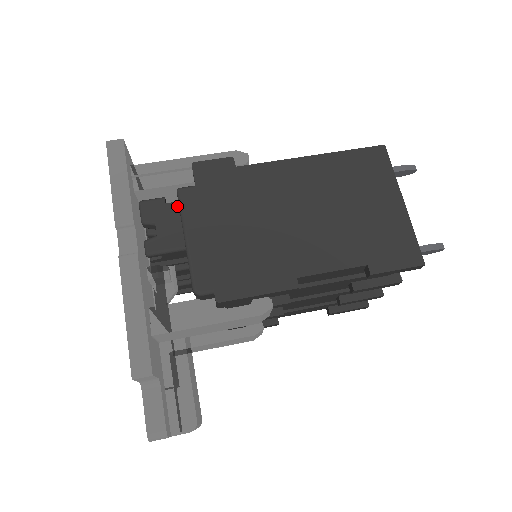
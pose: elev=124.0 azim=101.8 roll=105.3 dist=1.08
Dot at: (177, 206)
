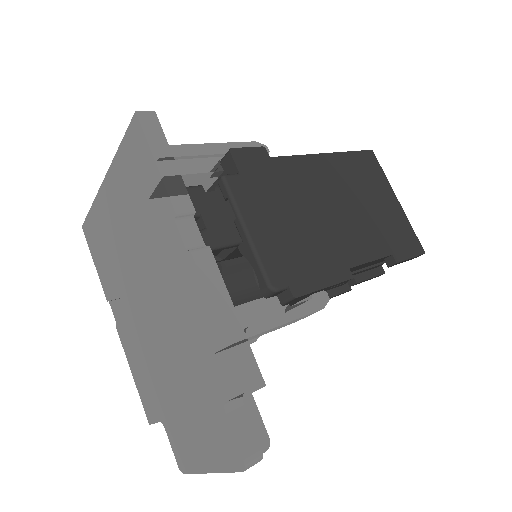
Dot at: (218, 196)
